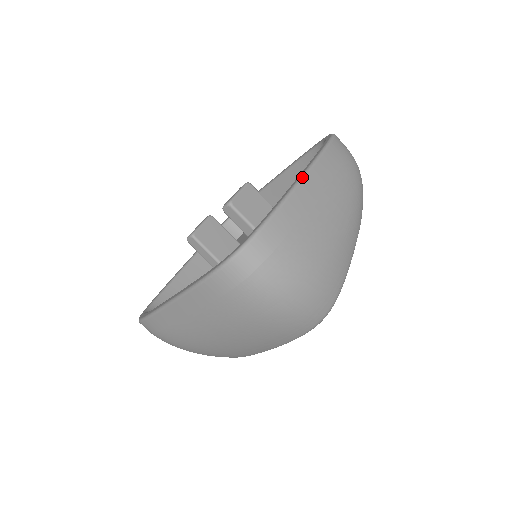
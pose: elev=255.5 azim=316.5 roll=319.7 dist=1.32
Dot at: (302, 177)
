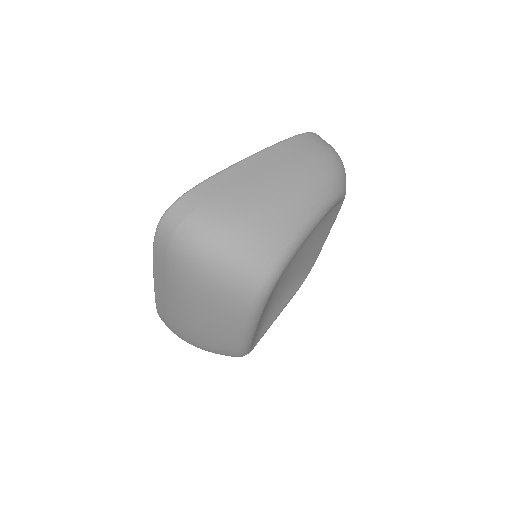
Dot at: (246, 158)
